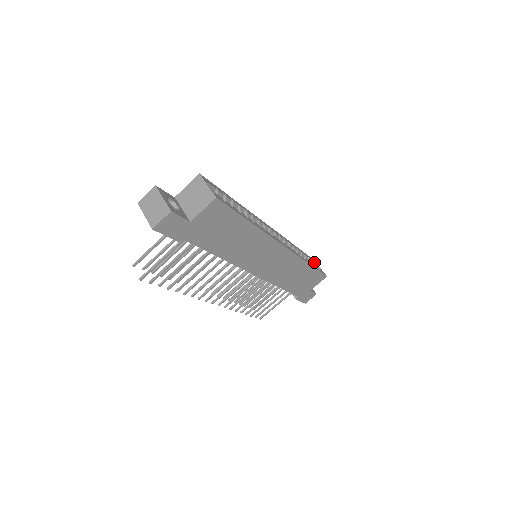
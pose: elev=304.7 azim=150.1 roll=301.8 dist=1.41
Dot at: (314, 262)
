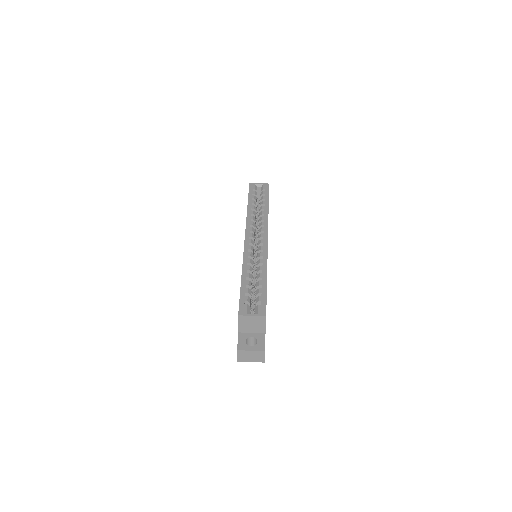
Dot at: (255, 188)
